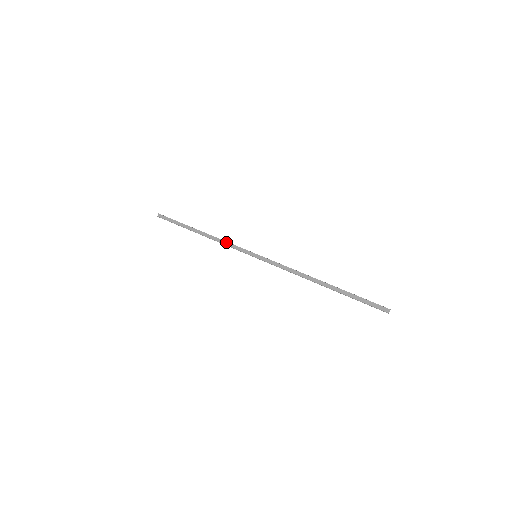
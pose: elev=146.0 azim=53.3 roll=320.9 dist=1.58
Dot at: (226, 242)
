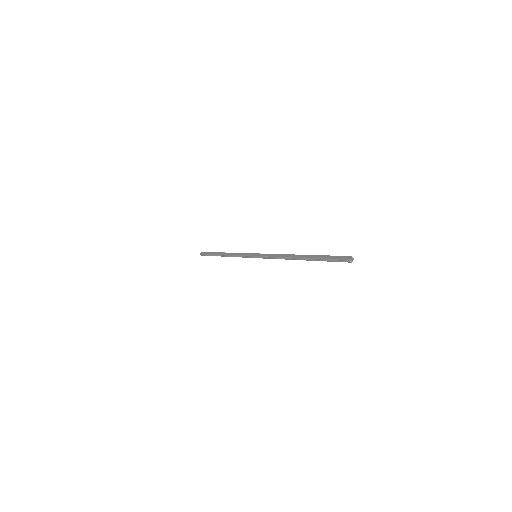
Dot at: (238, 253)
